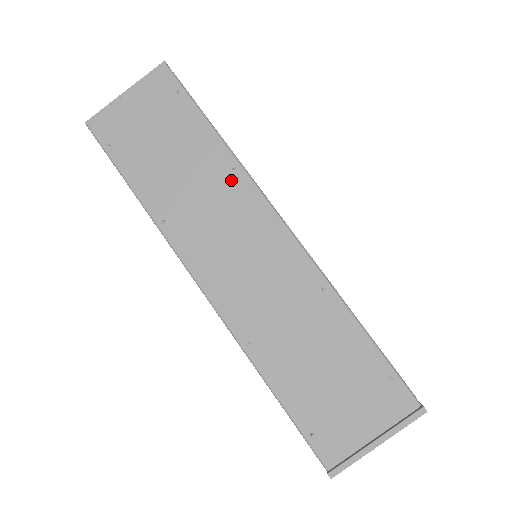
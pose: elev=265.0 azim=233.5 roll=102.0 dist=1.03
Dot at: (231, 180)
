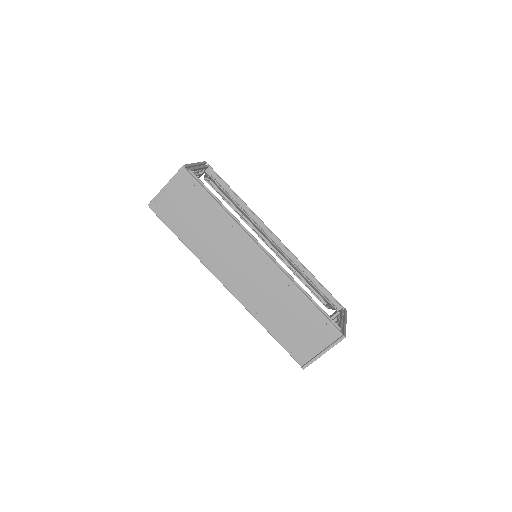
Dot at: (233, 232)
